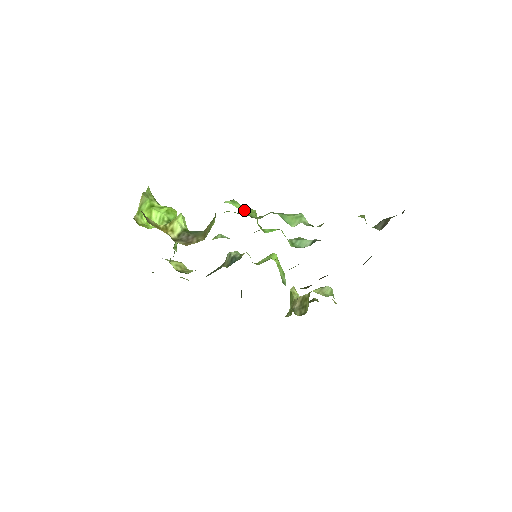
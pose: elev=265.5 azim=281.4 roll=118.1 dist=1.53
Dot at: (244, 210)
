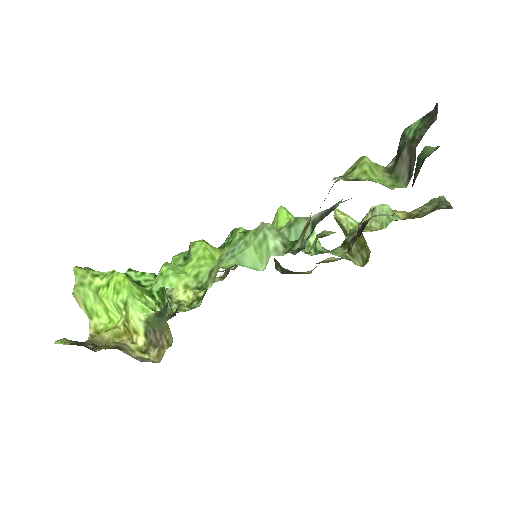
Dot at: (185, 278)
